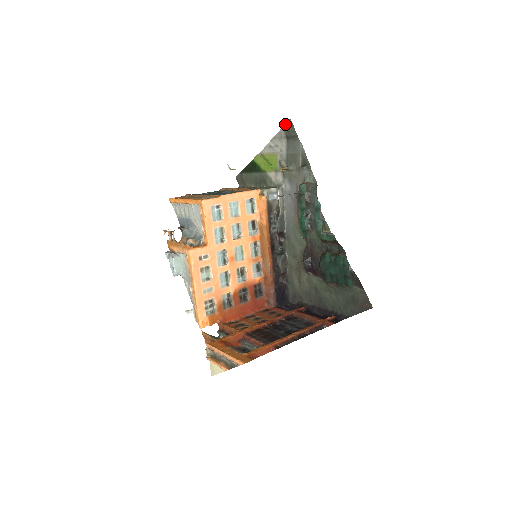
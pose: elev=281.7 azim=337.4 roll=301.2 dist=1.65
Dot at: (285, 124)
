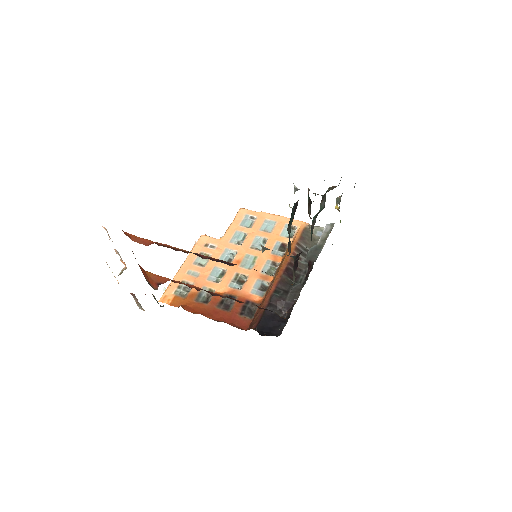
Dot at: occluded
